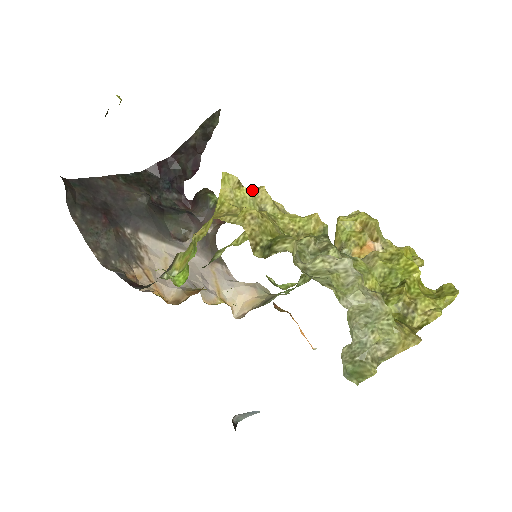
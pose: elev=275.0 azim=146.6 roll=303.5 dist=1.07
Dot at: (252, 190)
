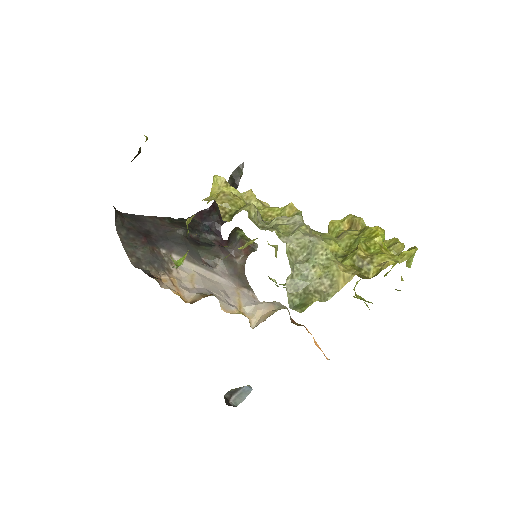
Dot at: occluded
